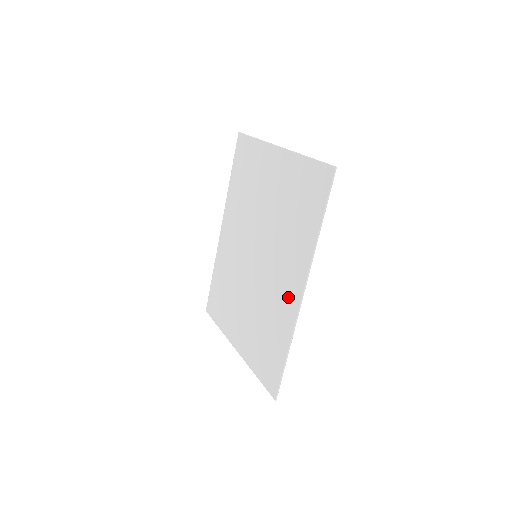
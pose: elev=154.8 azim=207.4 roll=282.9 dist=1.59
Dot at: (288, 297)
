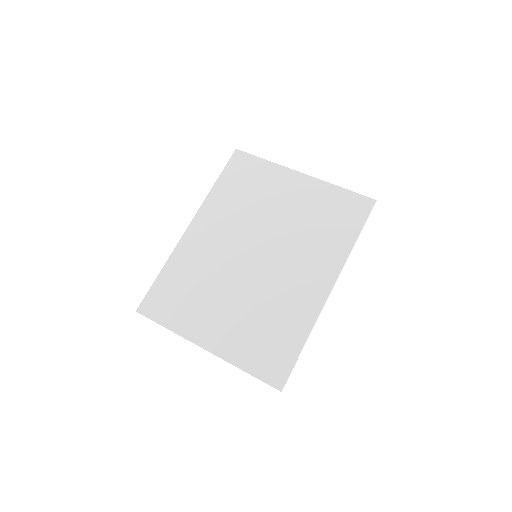
Dot at: (310, 292)
